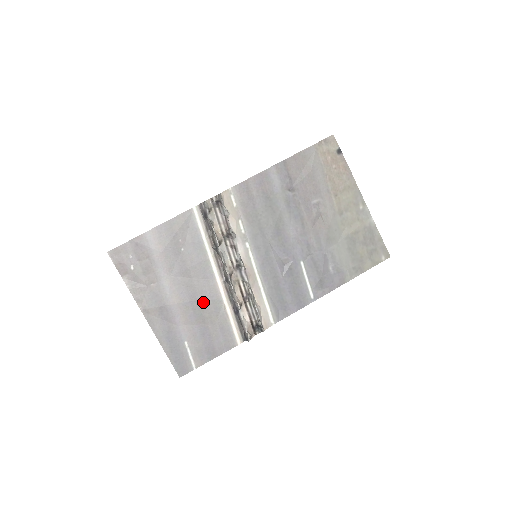
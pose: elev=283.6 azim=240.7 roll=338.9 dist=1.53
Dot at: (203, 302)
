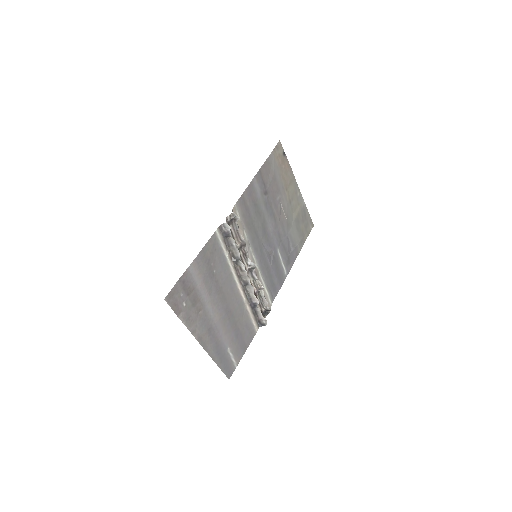
Dot at: (233, 310)
